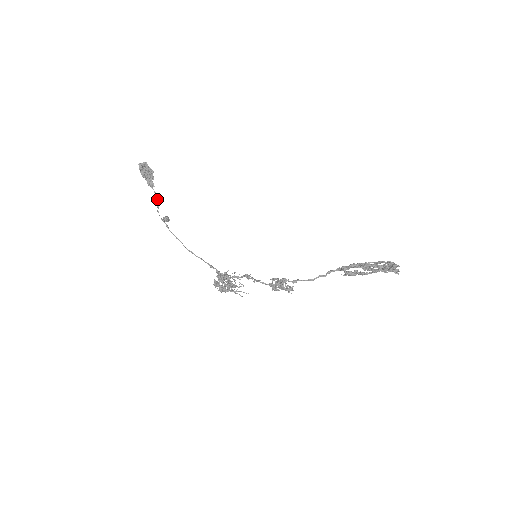
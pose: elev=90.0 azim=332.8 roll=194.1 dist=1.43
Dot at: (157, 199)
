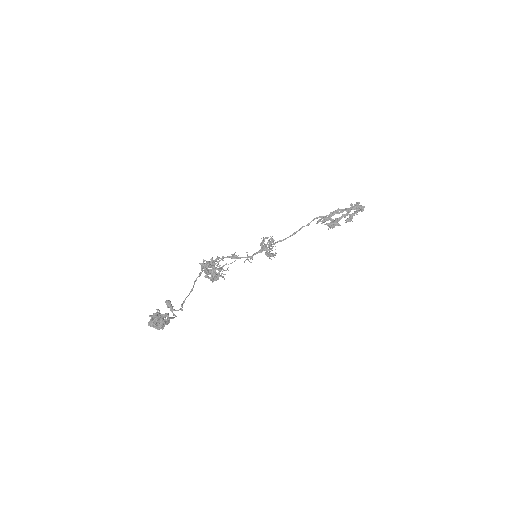
Dot at: (175, 316)
